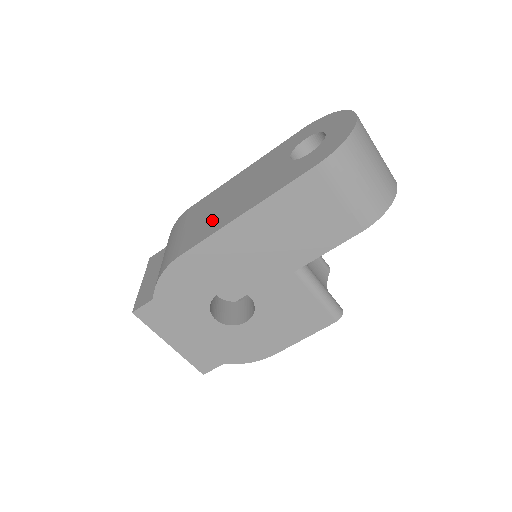
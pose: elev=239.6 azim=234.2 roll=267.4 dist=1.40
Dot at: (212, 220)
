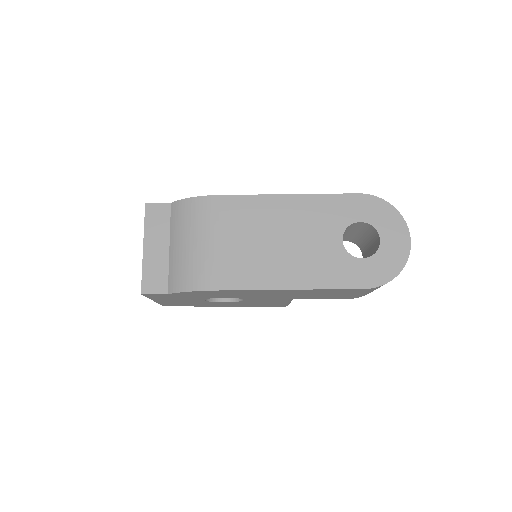
Dot at: (254, 262)
